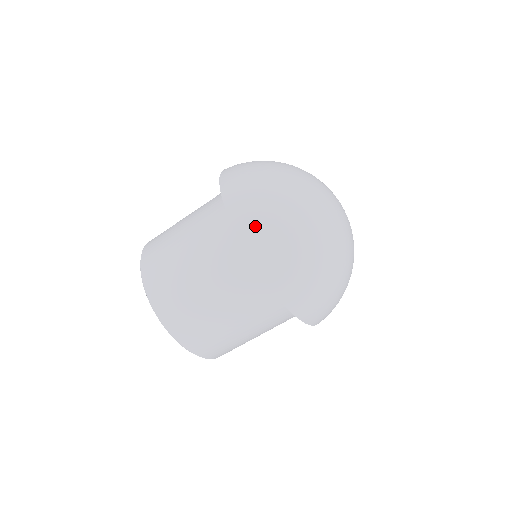
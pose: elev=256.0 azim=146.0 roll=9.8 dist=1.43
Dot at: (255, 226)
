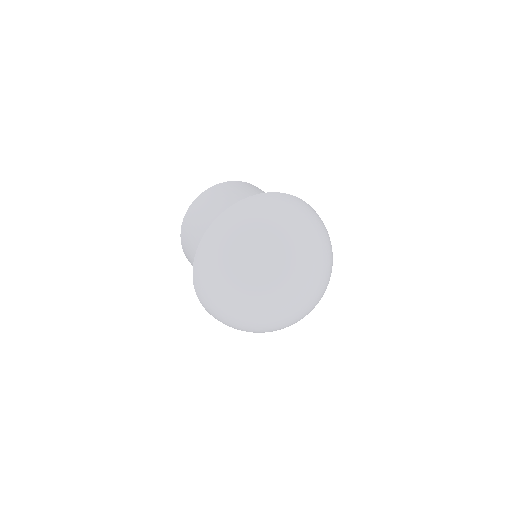
Dot at: (214, 237)
